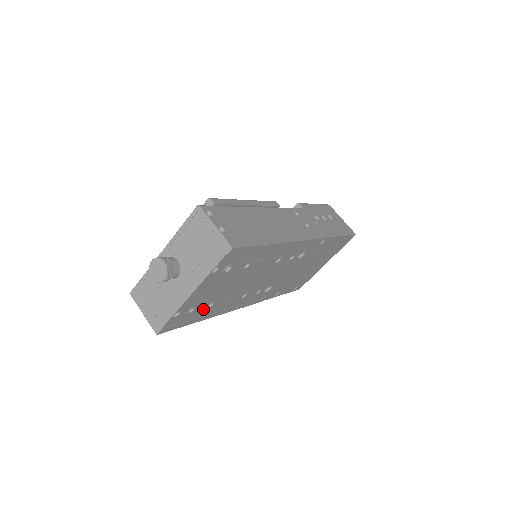
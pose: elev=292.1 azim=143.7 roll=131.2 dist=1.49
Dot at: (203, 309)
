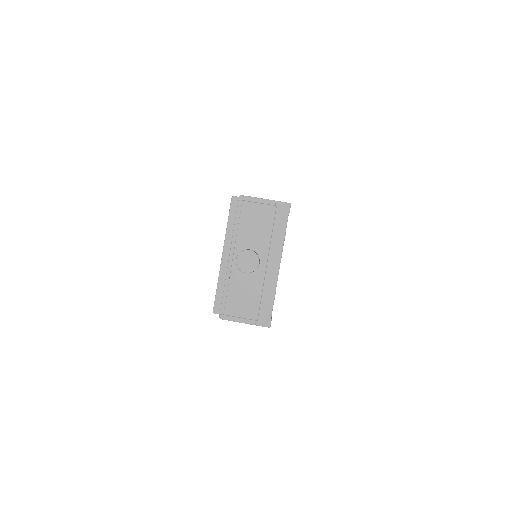
Dot at: occluded
